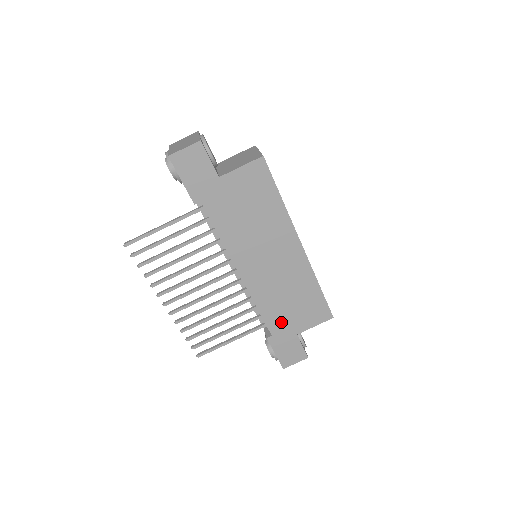
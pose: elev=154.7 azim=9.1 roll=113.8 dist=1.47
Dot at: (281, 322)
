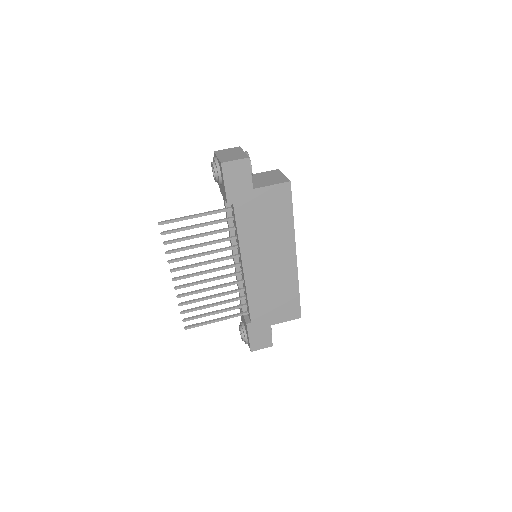
Dot at: (262, 313)
